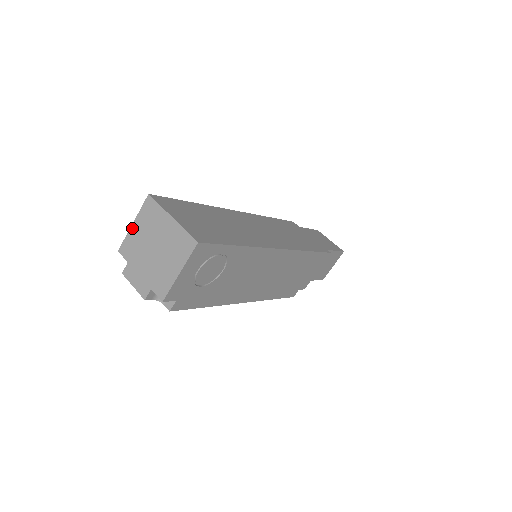
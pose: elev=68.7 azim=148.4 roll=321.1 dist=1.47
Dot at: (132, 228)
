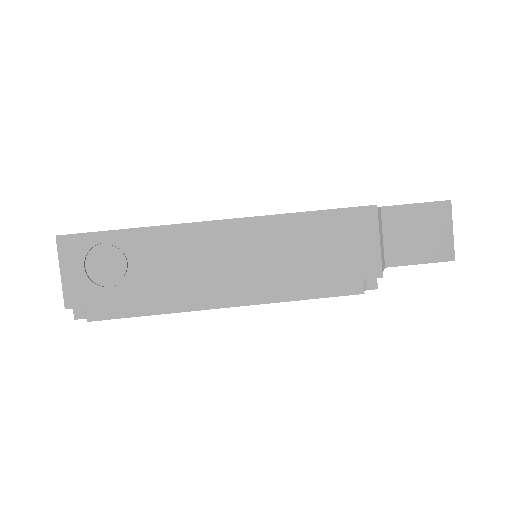
Dot at: occluded
